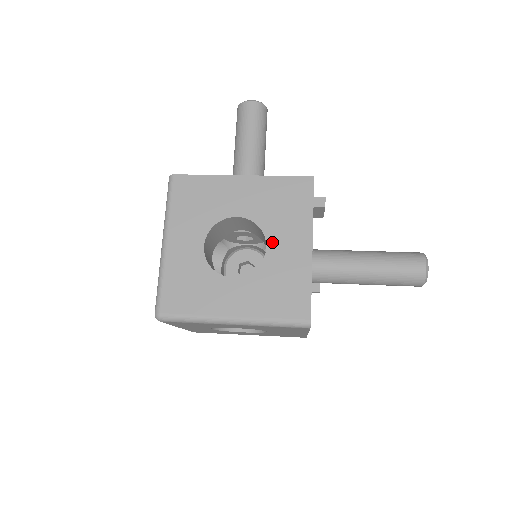
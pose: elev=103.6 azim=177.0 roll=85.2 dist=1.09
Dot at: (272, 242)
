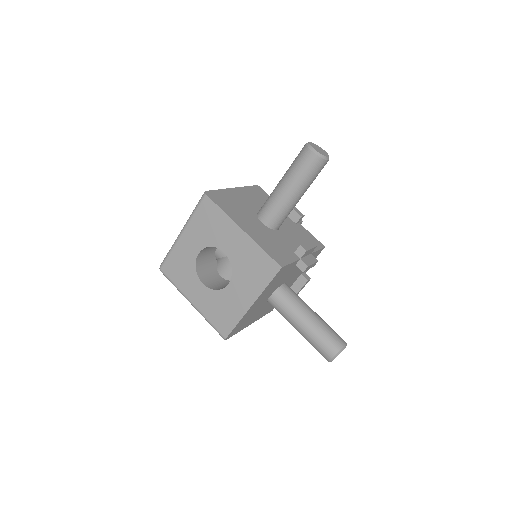
Dot at: (233, 284)
